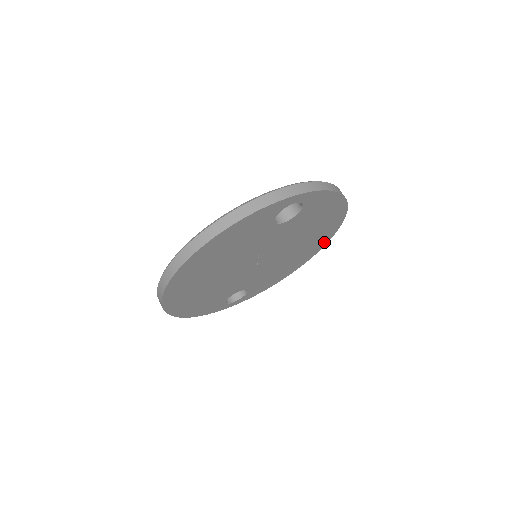
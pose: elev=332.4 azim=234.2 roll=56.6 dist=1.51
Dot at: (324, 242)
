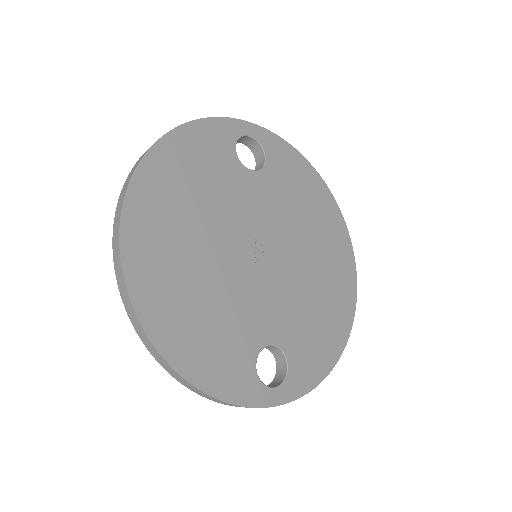
Dot at: (350, 273)
